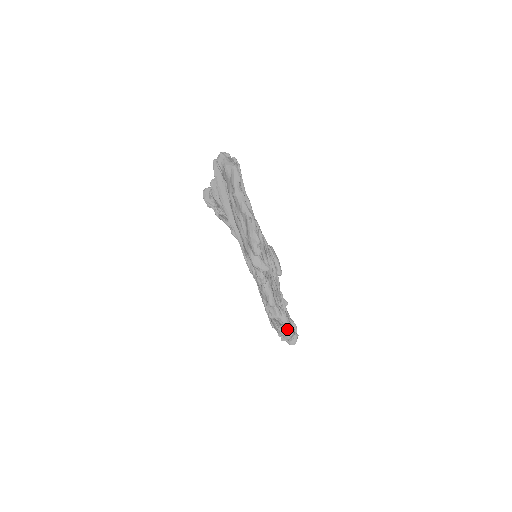
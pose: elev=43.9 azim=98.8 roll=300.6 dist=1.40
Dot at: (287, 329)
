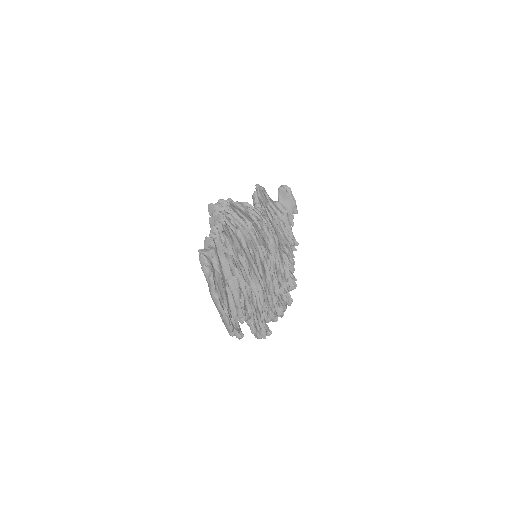
Dot at: (270, 334)
